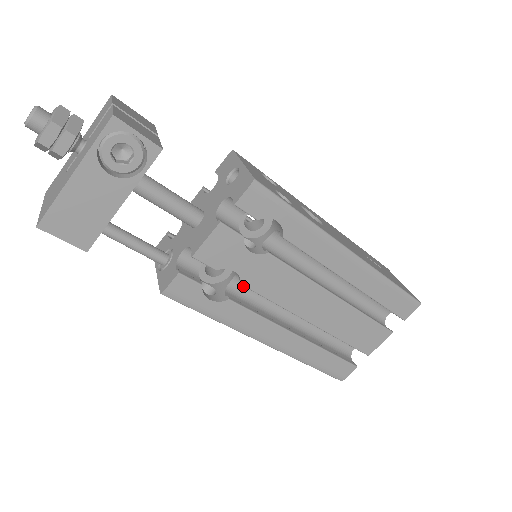
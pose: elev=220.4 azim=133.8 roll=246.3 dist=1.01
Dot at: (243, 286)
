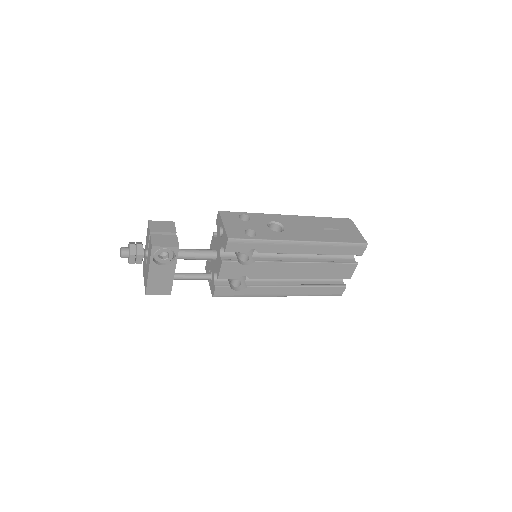
Dot at: occluded
